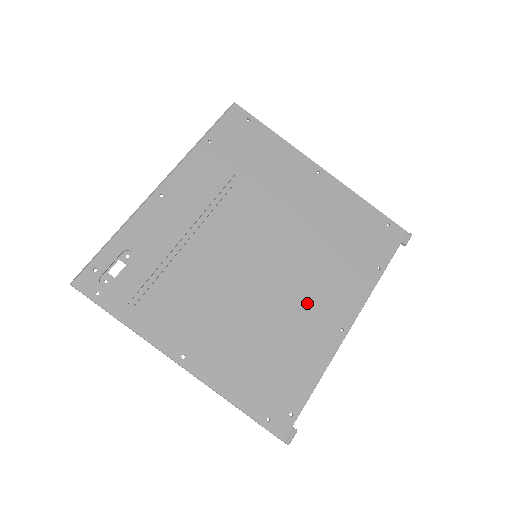
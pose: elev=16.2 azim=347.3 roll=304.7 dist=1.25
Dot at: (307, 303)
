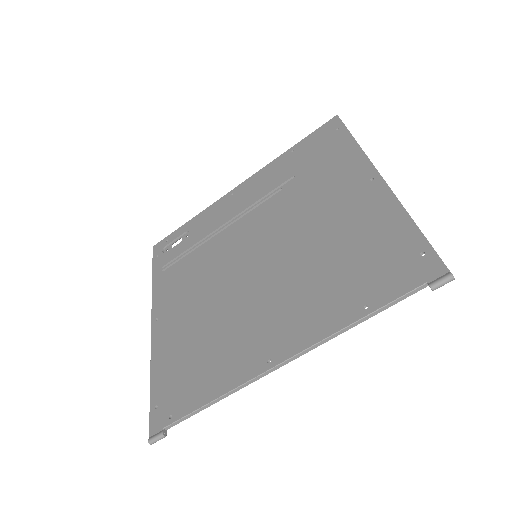
Dot at: (260, 316)
